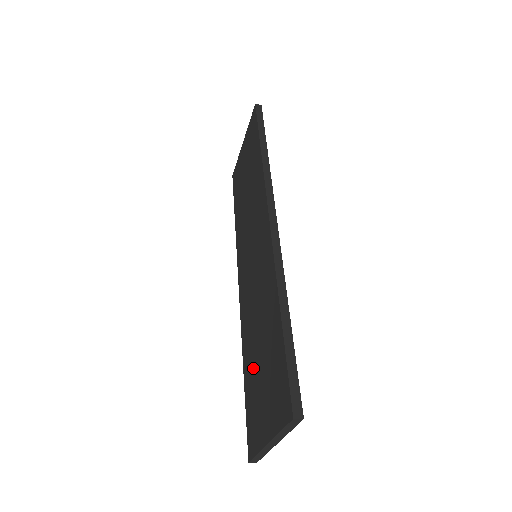
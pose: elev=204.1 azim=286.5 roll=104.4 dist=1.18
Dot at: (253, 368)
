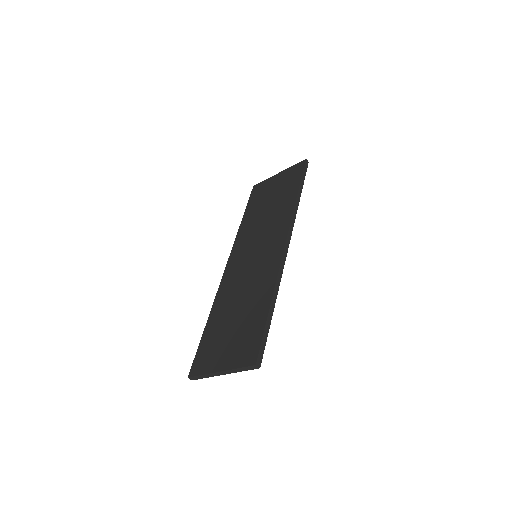
Dot at: (222, 323)
